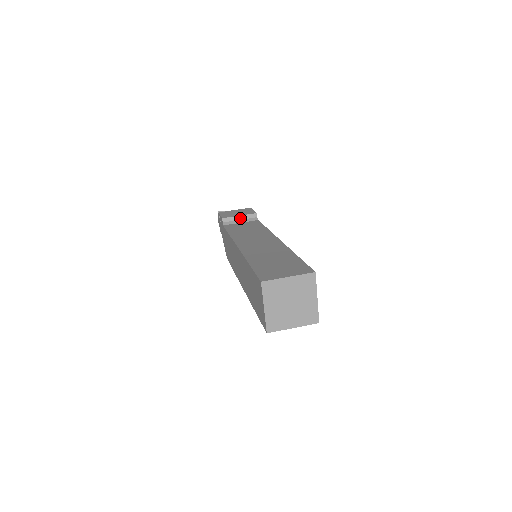
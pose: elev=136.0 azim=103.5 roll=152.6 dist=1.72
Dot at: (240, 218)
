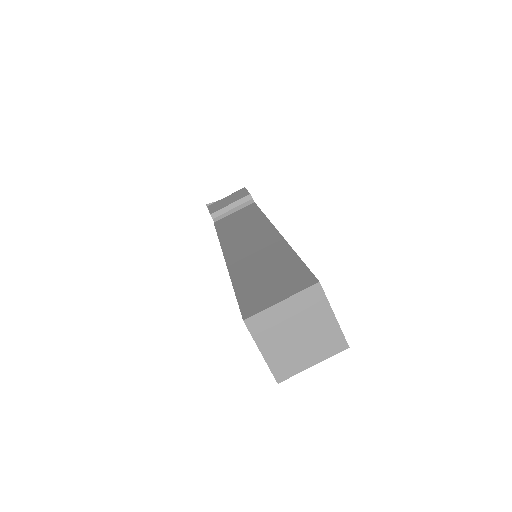
Dot at: (232, 207)
